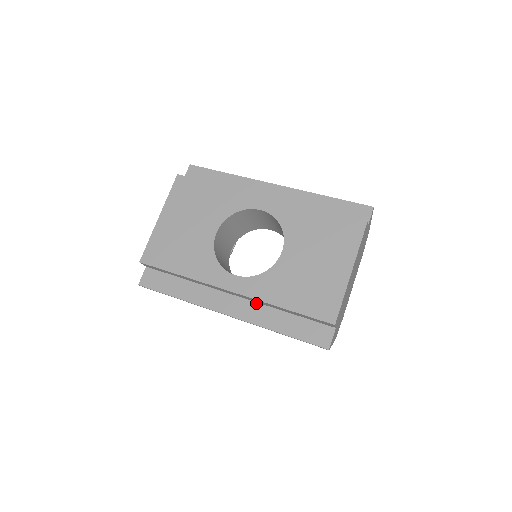
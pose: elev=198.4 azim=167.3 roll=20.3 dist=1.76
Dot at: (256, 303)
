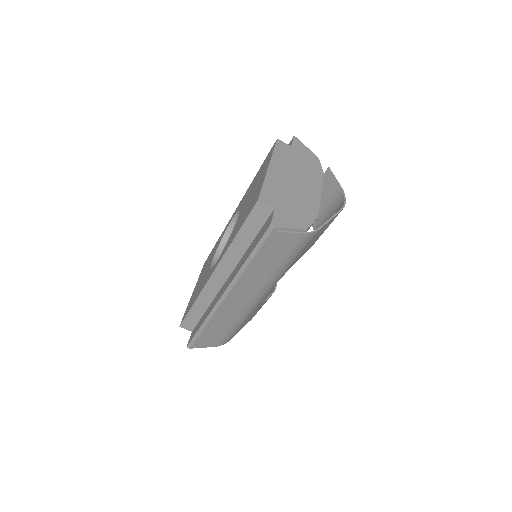
Dot at: (236, 267)
